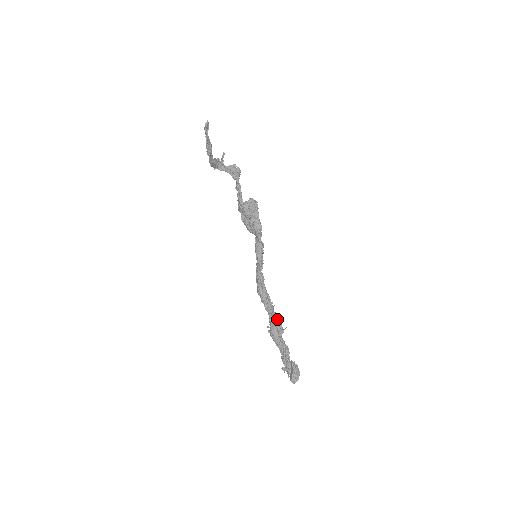
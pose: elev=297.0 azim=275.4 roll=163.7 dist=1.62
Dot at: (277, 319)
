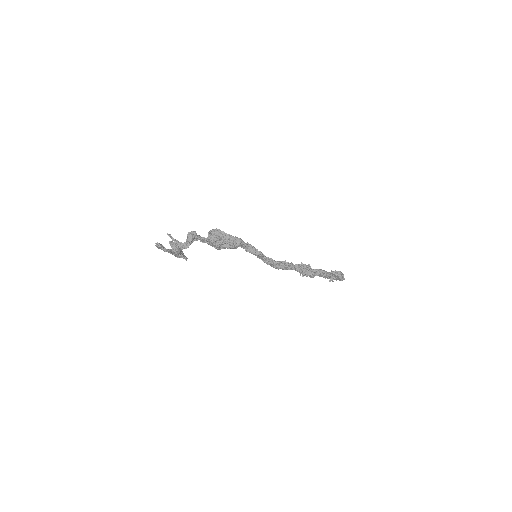
Dot at: (301, 266)
